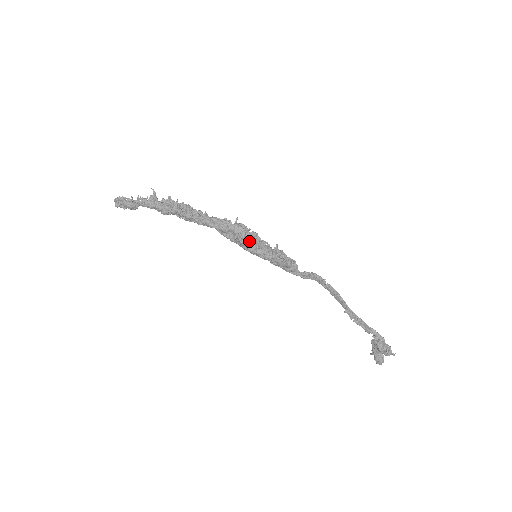
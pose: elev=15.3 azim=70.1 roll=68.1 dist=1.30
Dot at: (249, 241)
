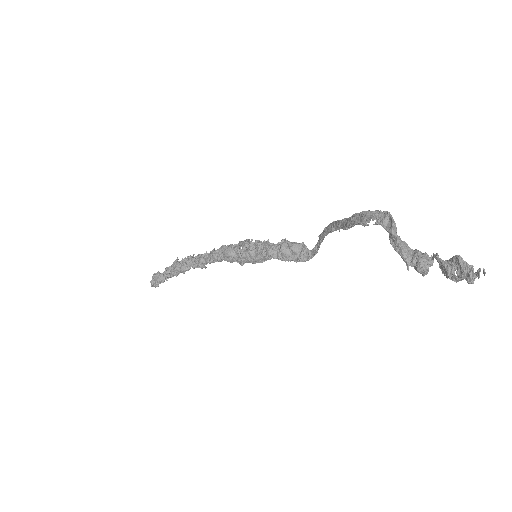
Dot at: (250, 249)
